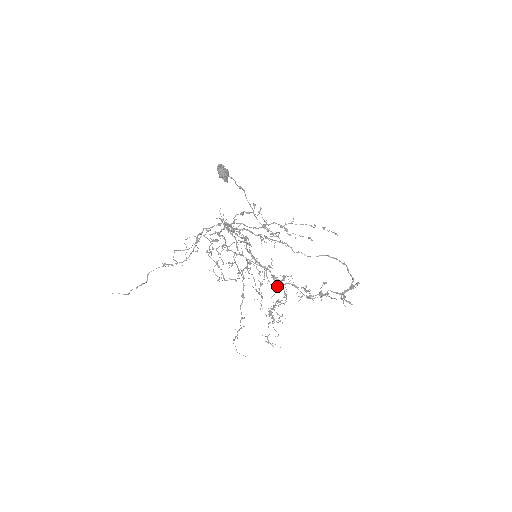
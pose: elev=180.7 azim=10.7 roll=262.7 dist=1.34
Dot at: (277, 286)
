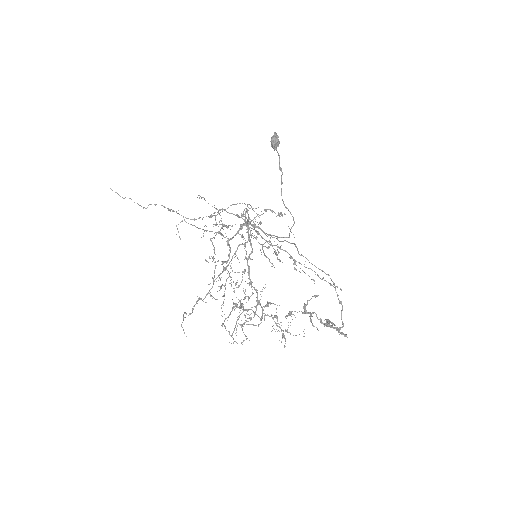
Dot at: (268, 258)
